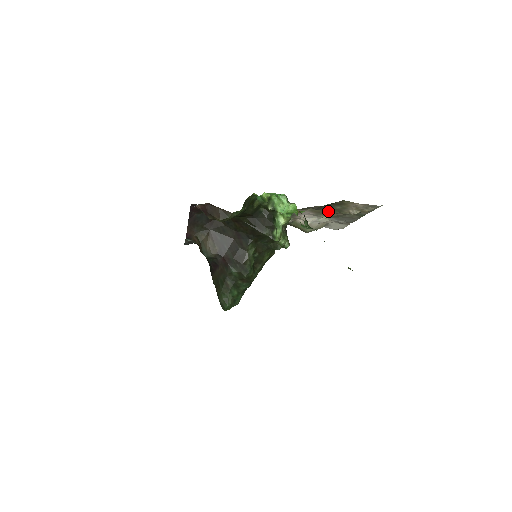
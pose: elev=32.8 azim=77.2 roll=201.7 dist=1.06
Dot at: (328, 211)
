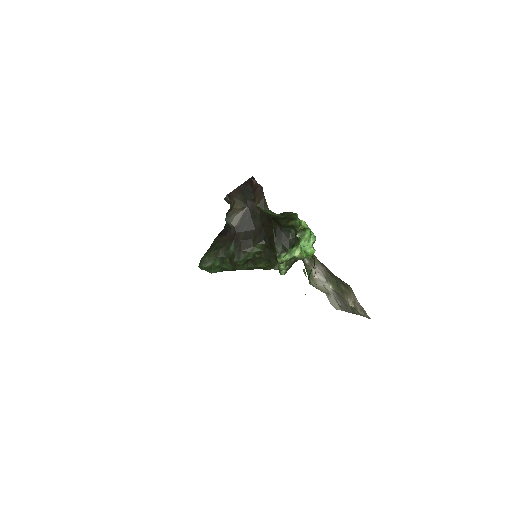
Dot at: (335, 283)
